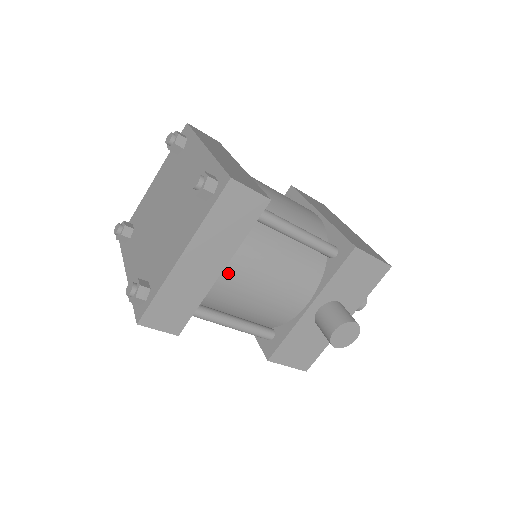
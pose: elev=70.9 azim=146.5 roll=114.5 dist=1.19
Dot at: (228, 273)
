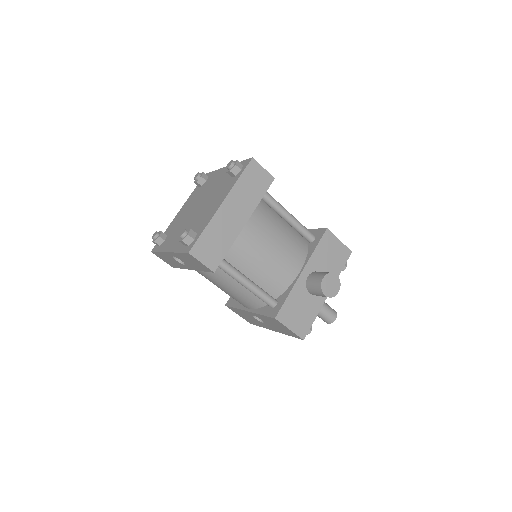
Dot at: (248, 229)
